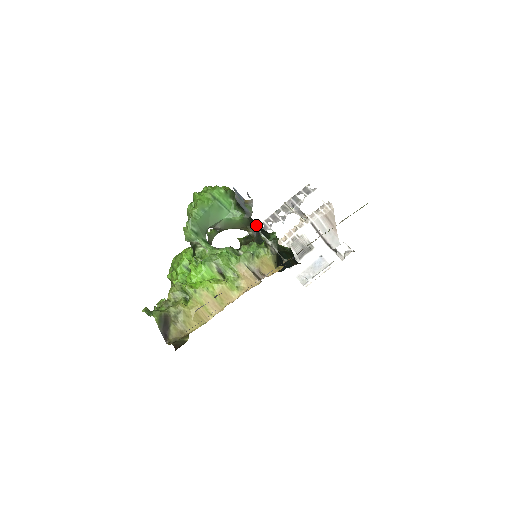
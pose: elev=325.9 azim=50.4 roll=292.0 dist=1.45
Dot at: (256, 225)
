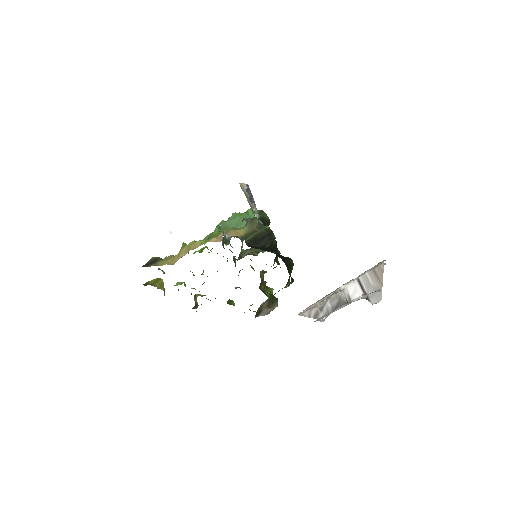
Dot at: occluded
